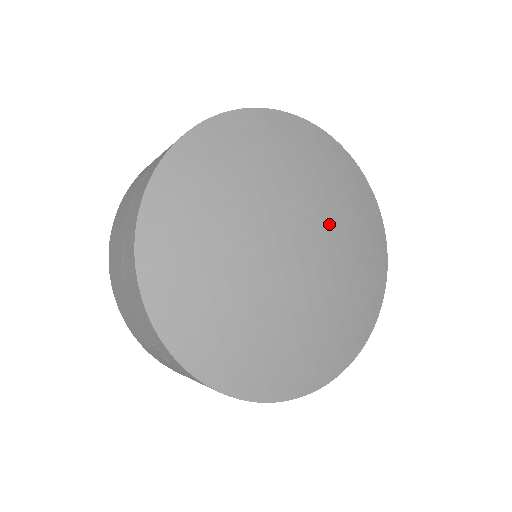
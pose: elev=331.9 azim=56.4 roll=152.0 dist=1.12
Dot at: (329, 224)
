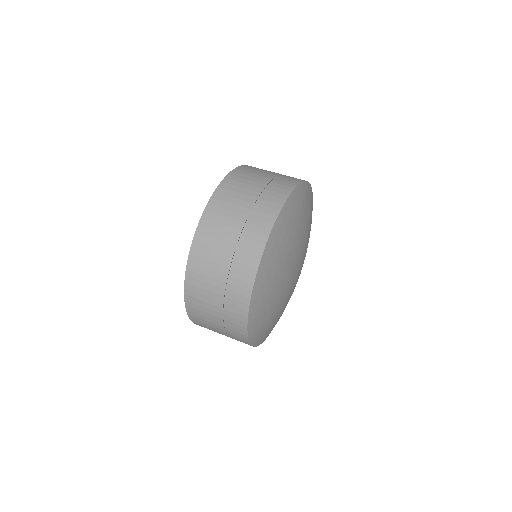
Dot at: occluded
